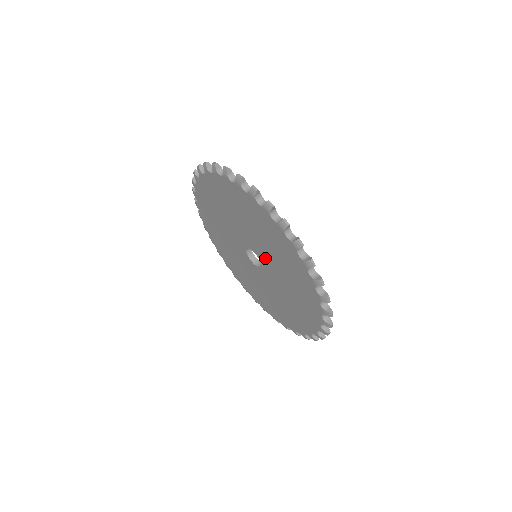
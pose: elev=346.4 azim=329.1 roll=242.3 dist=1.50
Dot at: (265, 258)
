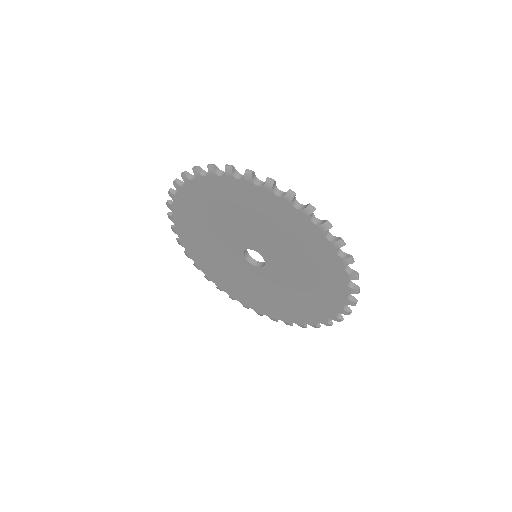
Dot at: (278, 262)
